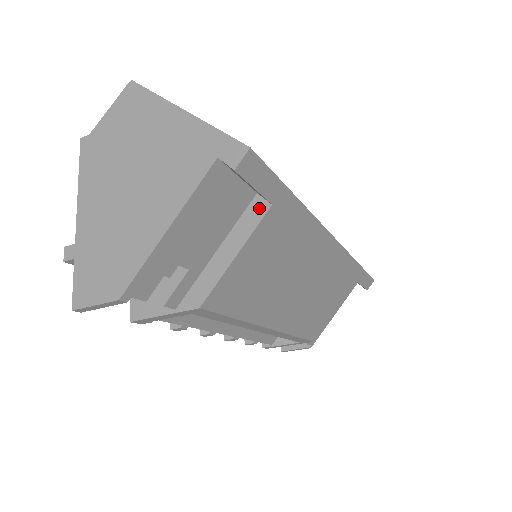
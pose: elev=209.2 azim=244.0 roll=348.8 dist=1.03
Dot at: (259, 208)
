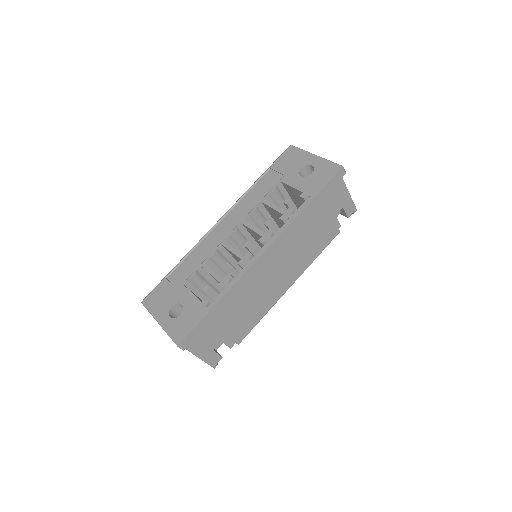
Dot at: occluded
